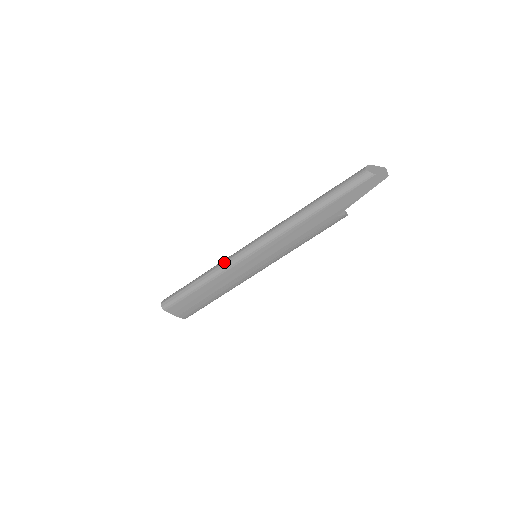
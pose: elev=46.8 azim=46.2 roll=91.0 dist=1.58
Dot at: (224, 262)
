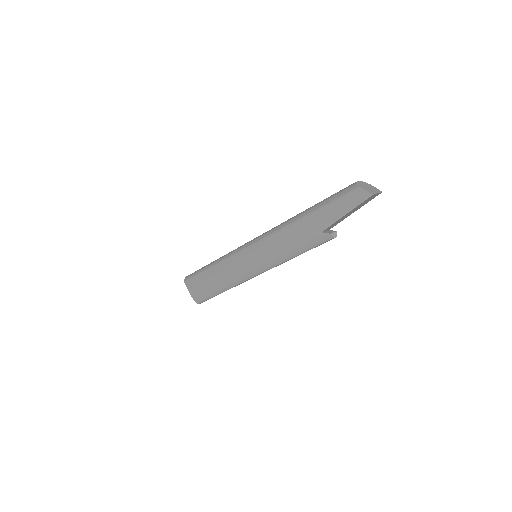
Dot at: occluded
